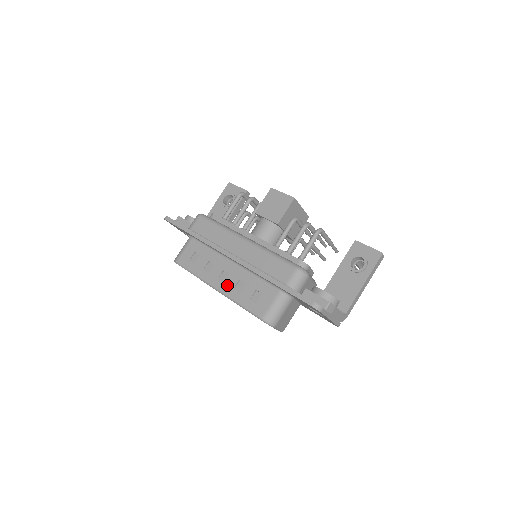
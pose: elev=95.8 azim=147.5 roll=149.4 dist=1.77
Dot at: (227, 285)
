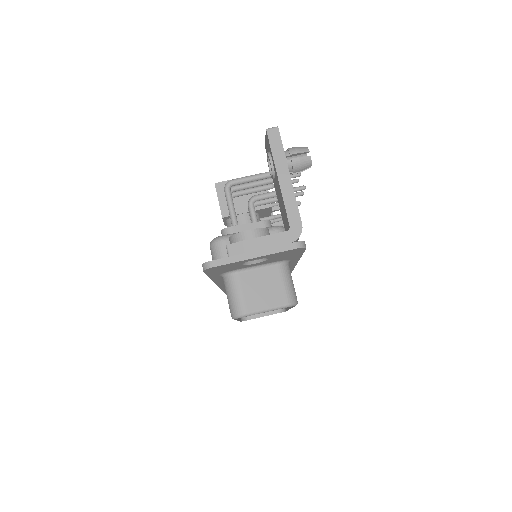
Dot at: occluded
